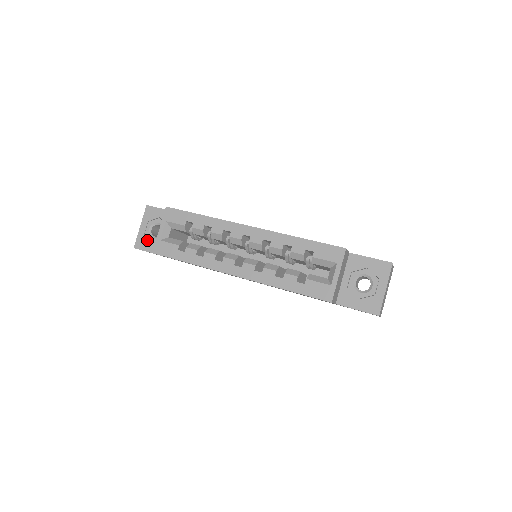
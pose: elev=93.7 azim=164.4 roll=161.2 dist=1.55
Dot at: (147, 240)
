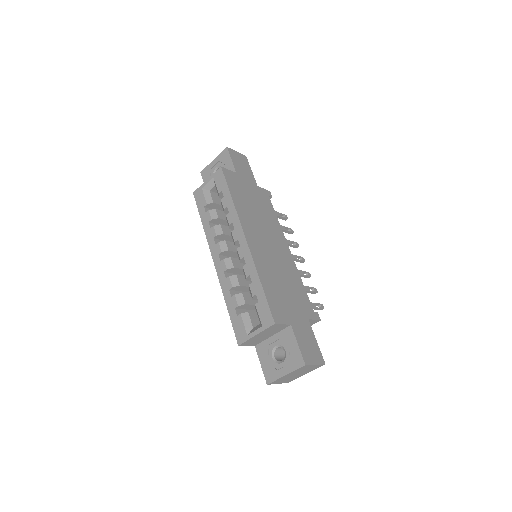
Dot at: (209, 175)
